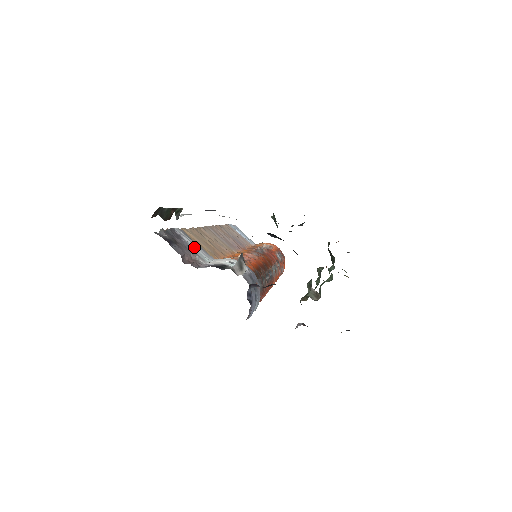
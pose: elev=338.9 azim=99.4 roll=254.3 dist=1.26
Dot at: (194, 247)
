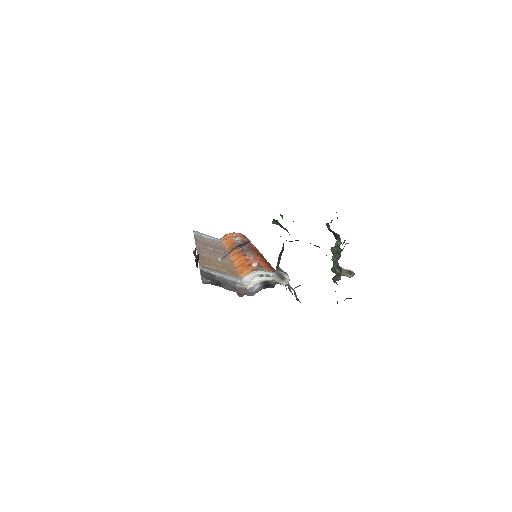
Dot at: (224, 277)
